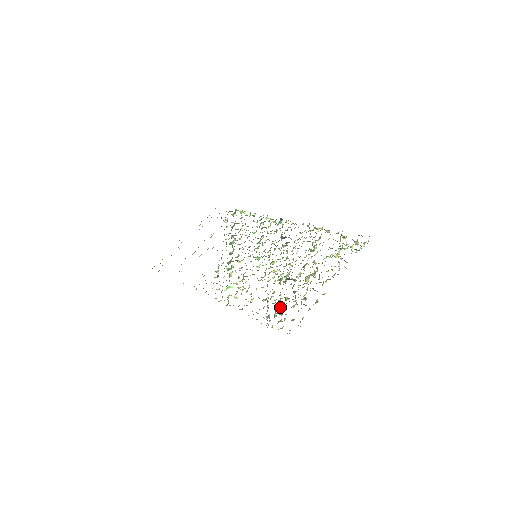
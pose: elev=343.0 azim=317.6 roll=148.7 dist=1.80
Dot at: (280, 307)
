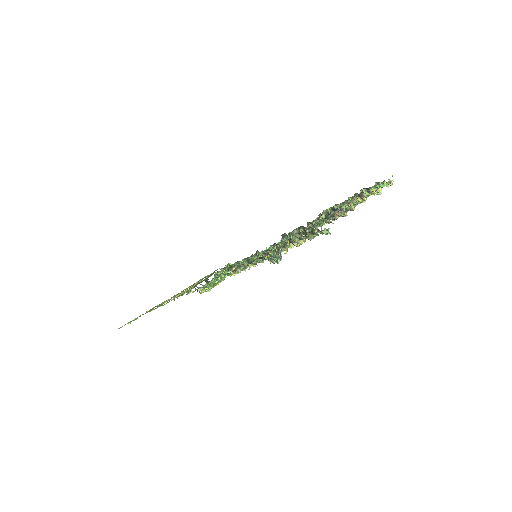
Dot at: occluded
